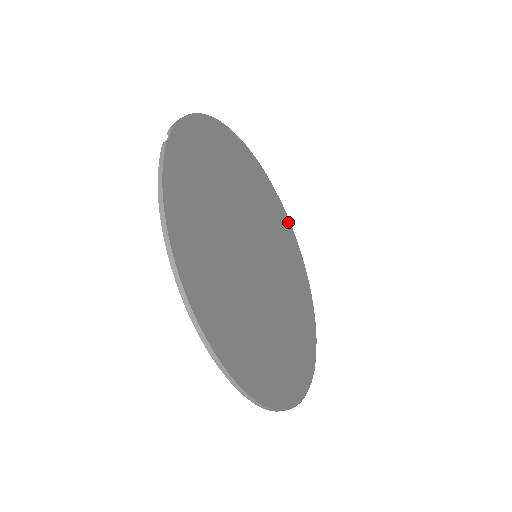
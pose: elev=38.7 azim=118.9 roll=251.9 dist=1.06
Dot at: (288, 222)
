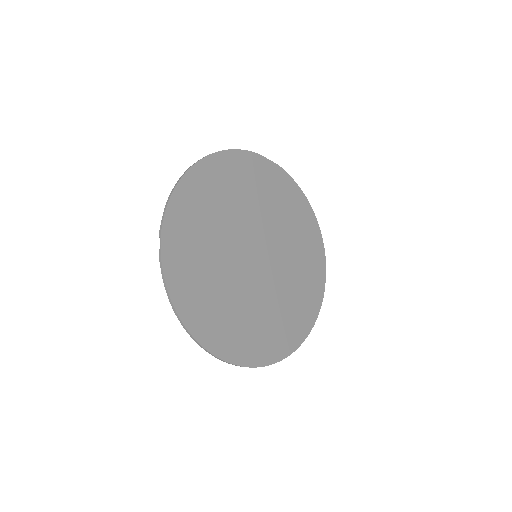
Dot at: (288, 179)
